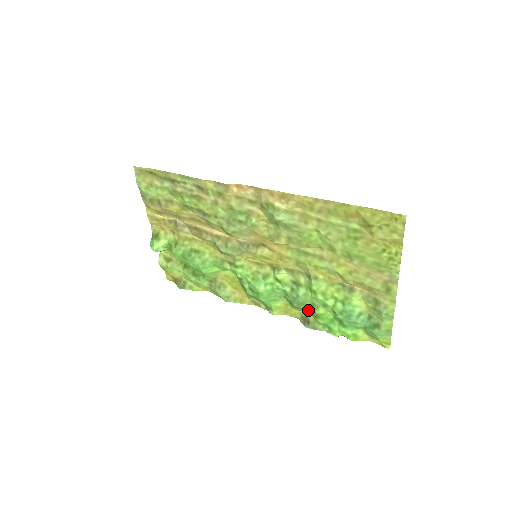
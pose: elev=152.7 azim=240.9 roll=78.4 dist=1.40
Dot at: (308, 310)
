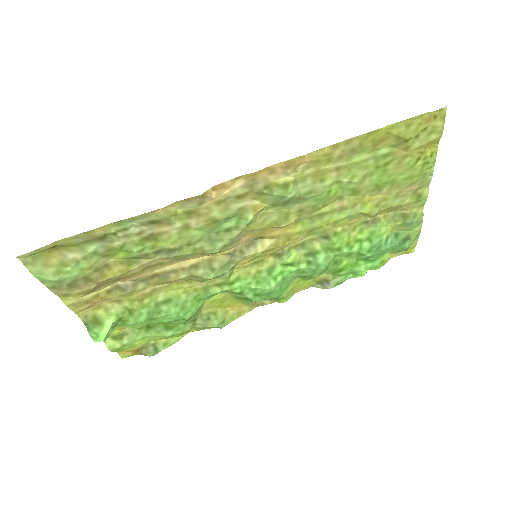
Dot at: (328, 271)
